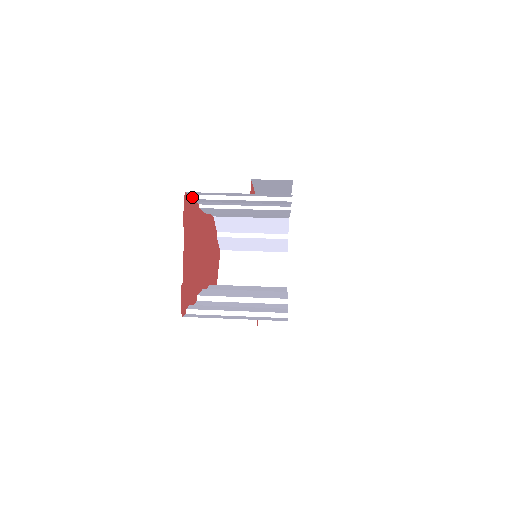
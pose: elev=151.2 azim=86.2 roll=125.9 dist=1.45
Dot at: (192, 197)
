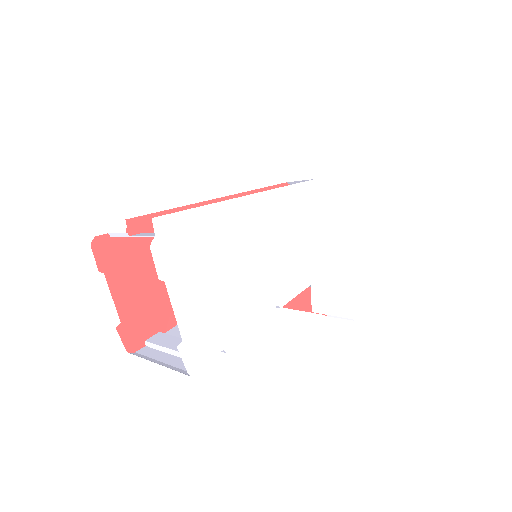
Dot at: (111, 235)
